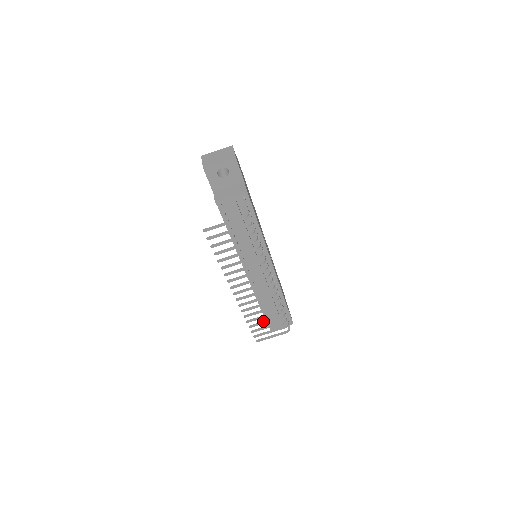
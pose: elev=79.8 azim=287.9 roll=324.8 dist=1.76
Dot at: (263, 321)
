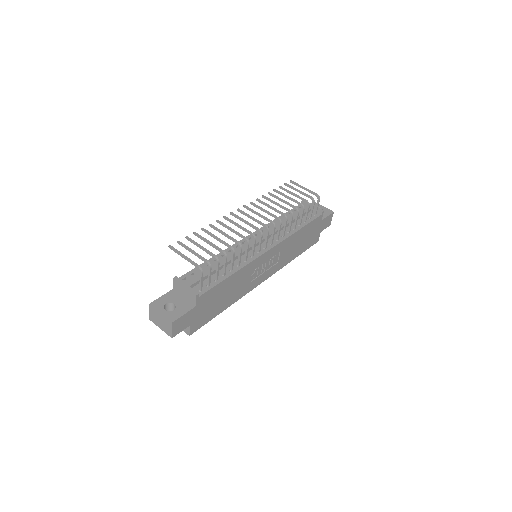
Dot at: (208, 241)
